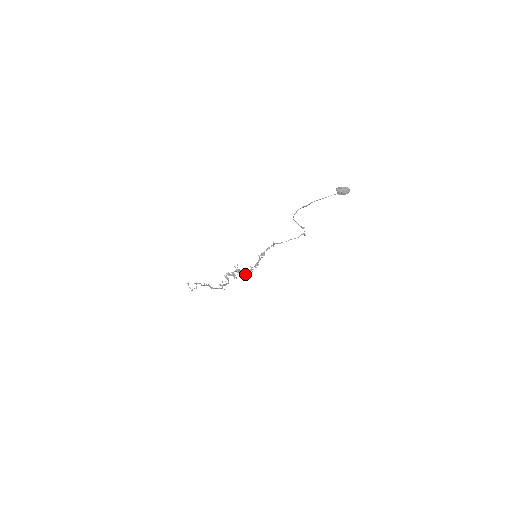
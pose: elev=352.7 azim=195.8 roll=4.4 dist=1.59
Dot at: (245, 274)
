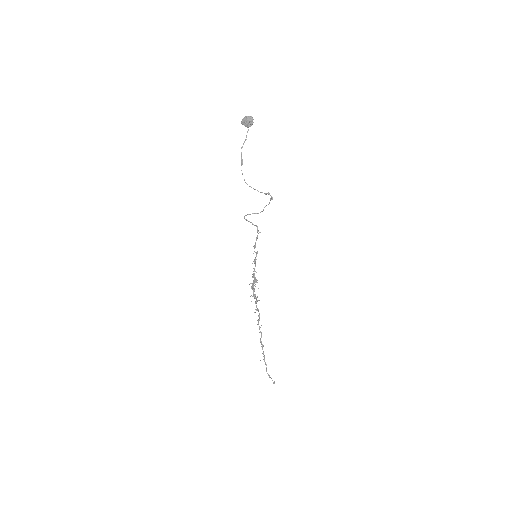
Dot at: (253, 280)
